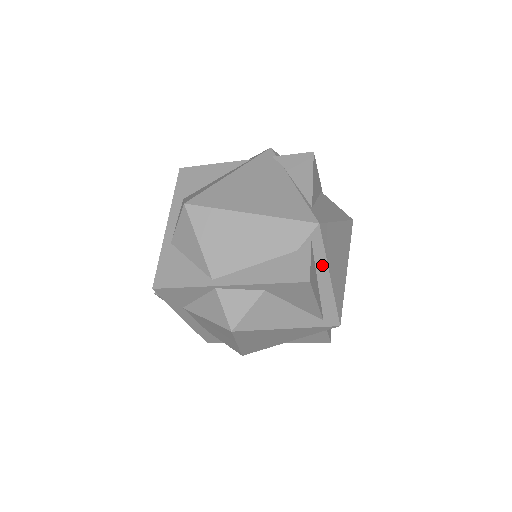
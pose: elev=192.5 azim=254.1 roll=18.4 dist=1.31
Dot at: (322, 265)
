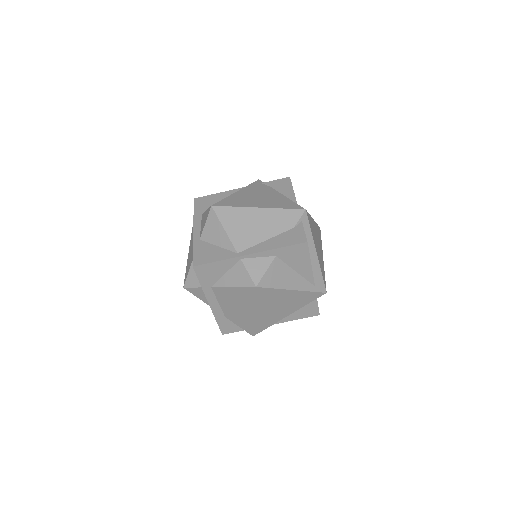
Dot at: (310, 241)
